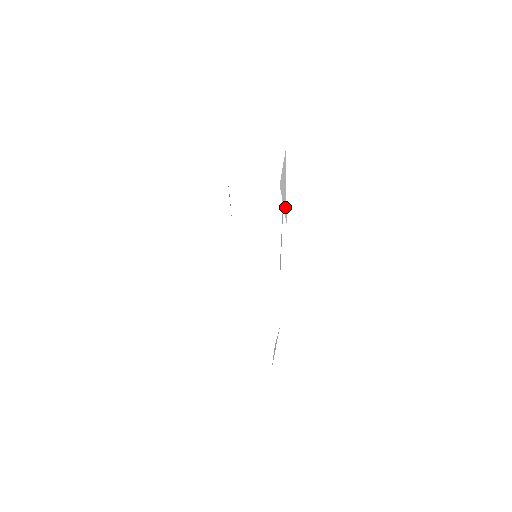
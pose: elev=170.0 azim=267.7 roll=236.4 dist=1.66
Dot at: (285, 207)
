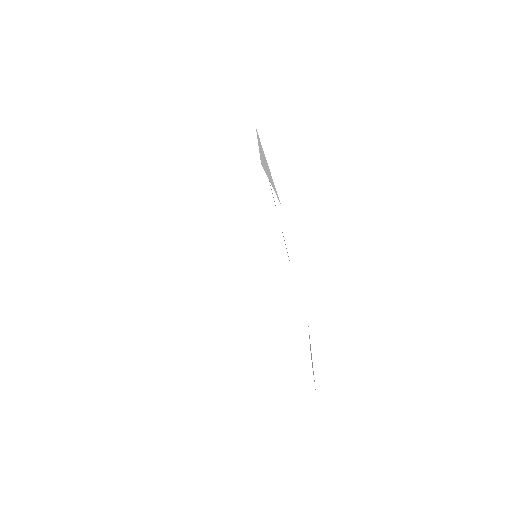
Dot at: (273, 186)
